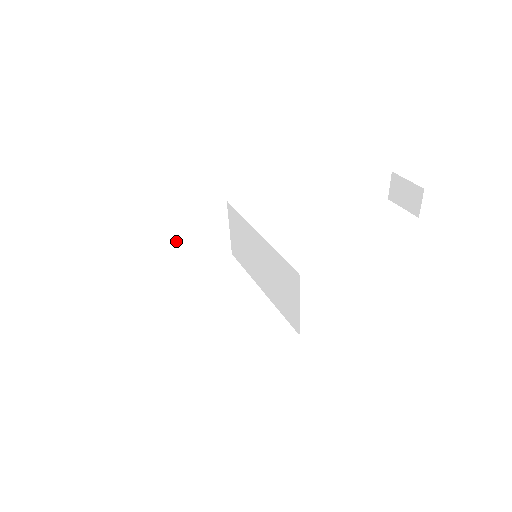
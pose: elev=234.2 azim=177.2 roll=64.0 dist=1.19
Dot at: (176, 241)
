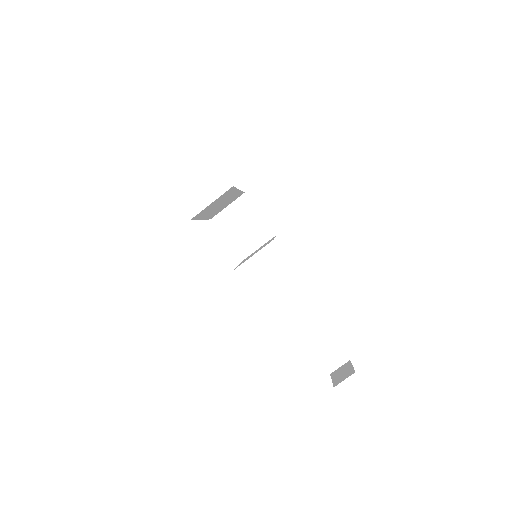
Dot at: (238, 216)
